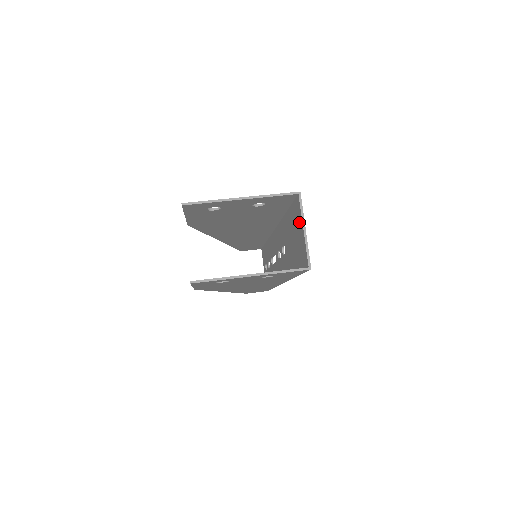
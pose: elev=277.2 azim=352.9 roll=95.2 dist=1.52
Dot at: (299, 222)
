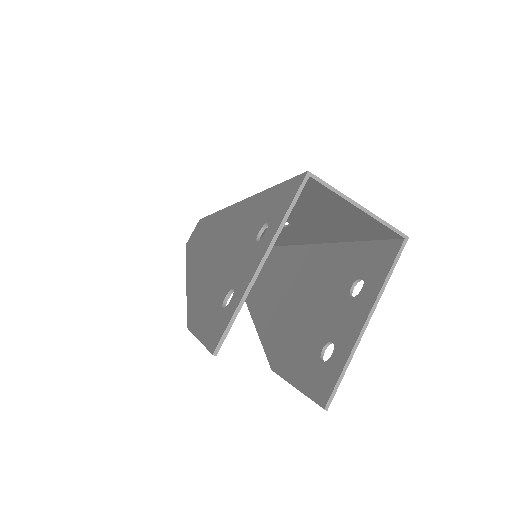
Dot at: (334, 202)
